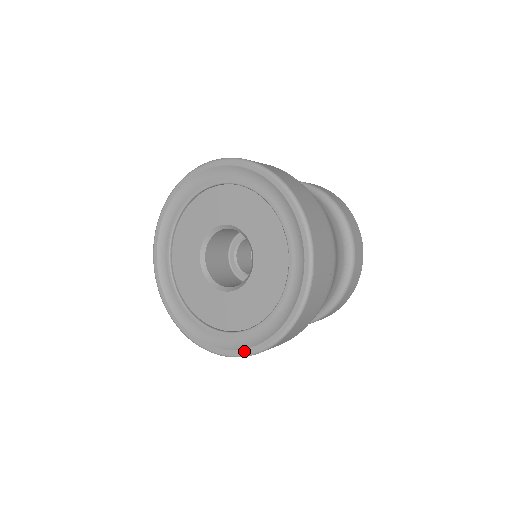
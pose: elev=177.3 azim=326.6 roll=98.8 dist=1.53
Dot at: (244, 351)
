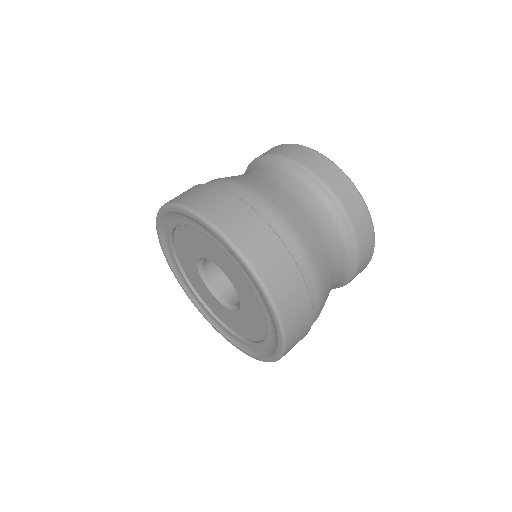
Dot at: (214, 327)
